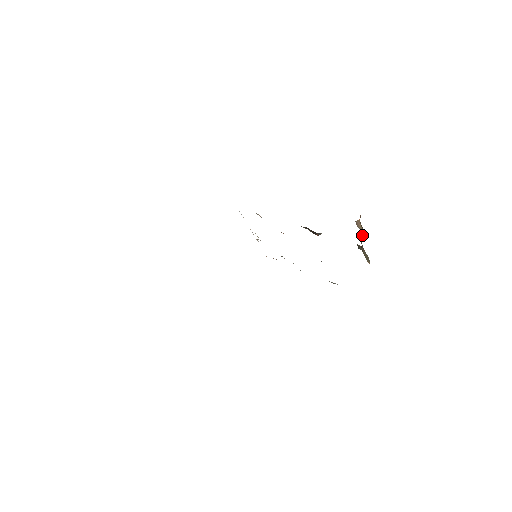
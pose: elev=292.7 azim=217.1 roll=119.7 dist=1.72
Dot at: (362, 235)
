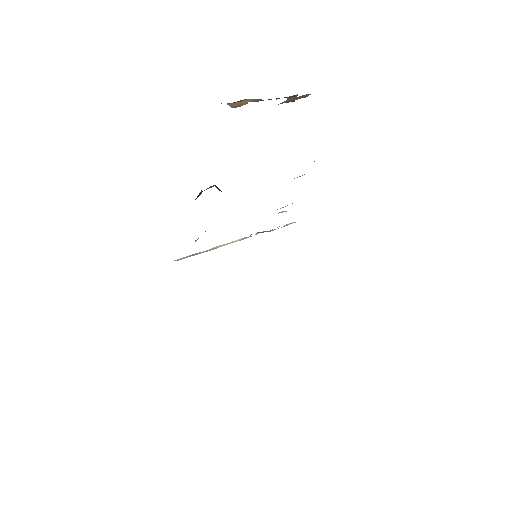
Dot at: (259, 100)
